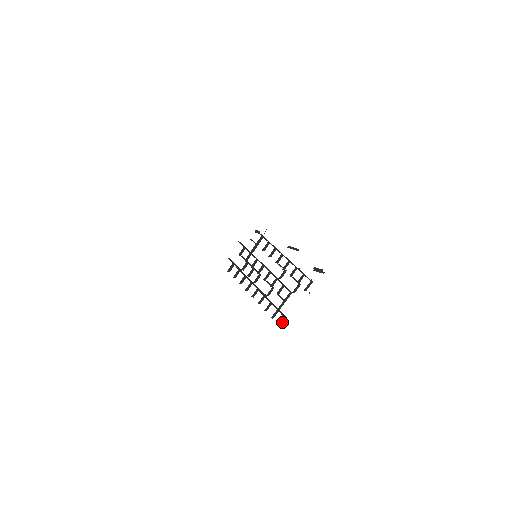
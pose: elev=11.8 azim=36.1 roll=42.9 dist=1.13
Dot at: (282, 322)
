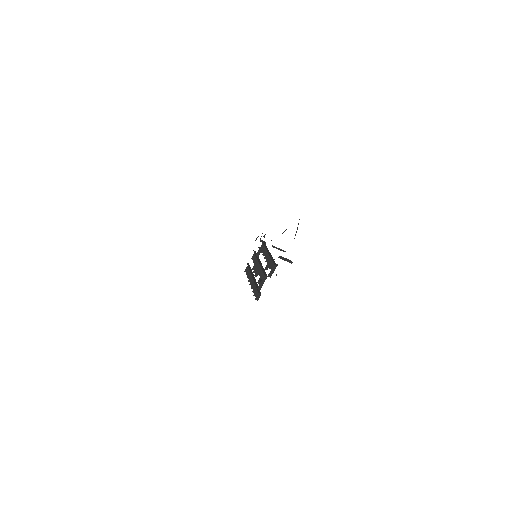
Dot at: occluded
